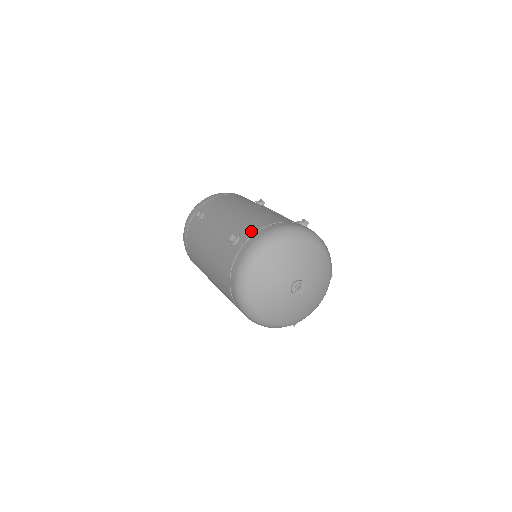
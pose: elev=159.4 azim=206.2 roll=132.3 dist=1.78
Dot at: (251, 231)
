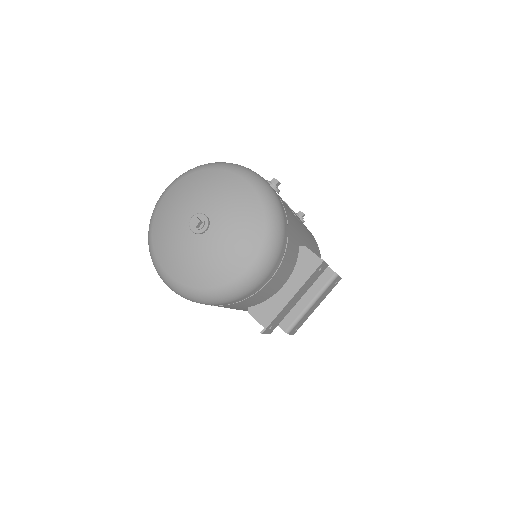
Dot at: occluded
